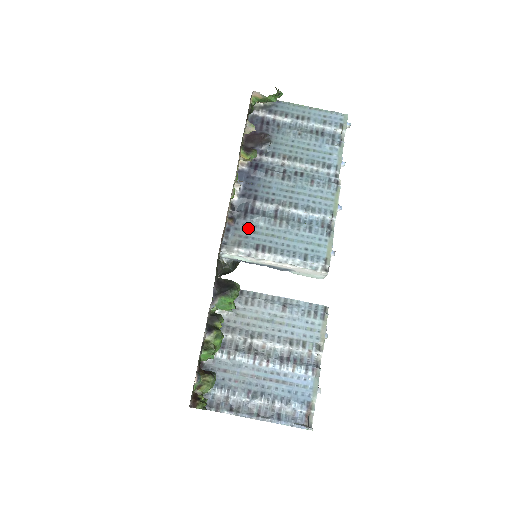
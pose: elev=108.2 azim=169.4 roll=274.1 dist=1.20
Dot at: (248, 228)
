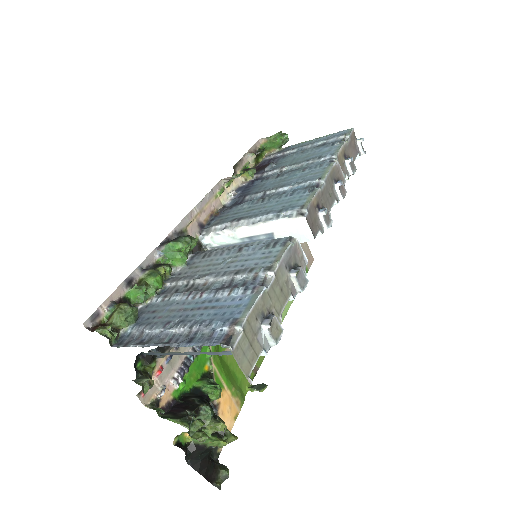
Dot at: (231, 213)
